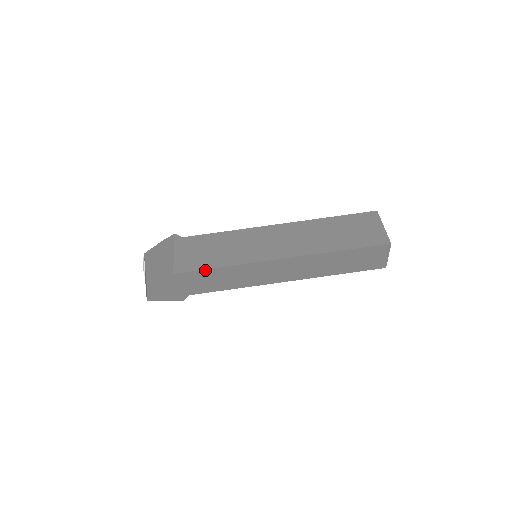
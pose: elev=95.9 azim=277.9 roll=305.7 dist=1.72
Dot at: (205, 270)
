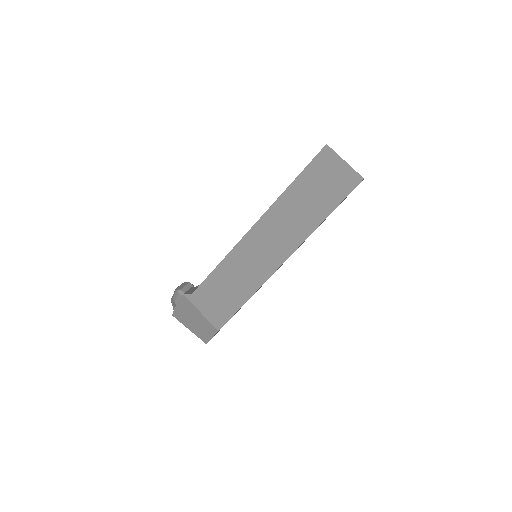
Dot at: occluded
